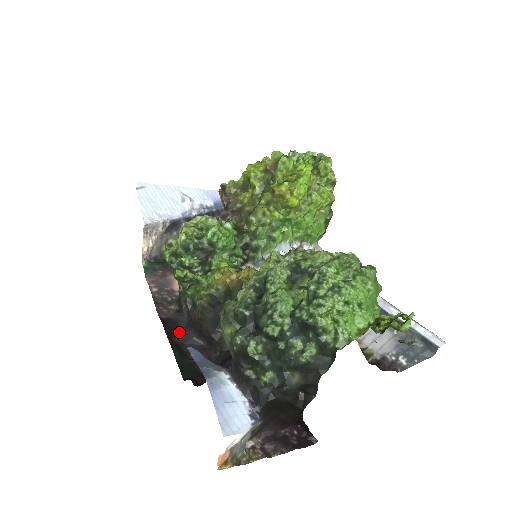
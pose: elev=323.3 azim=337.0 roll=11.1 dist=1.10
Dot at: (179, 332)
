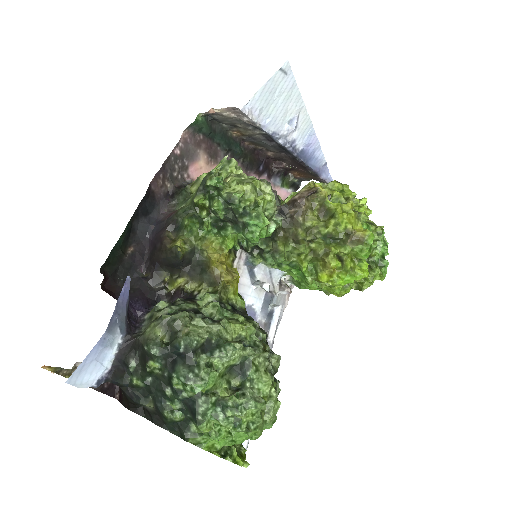
Dot at: (145, 219)
